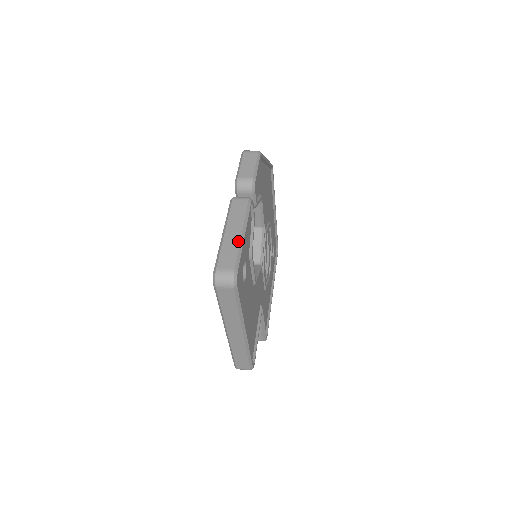
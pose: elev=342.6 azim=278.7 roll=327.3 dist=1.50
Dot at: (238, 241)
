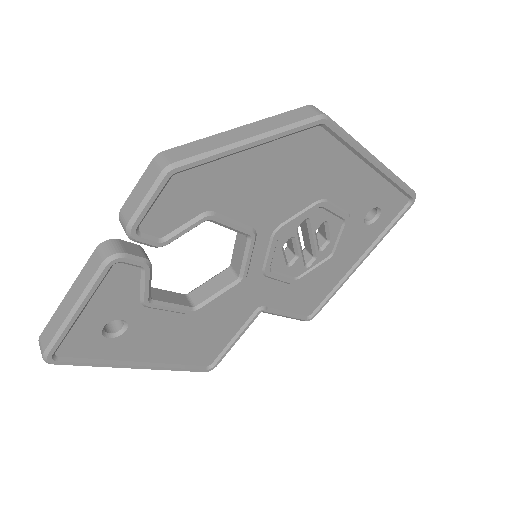
Dot at: (63, 318)
